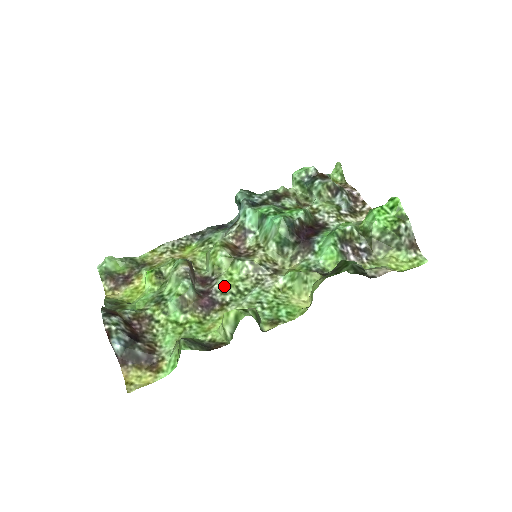
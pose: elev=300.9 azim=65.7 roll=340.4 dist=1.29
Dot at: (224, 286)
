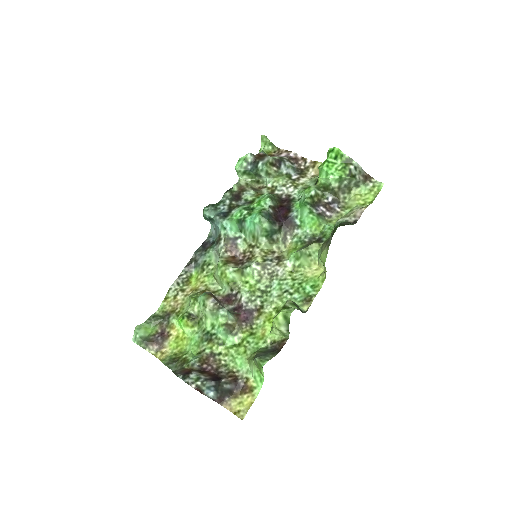
Dot at: (249, 295)
